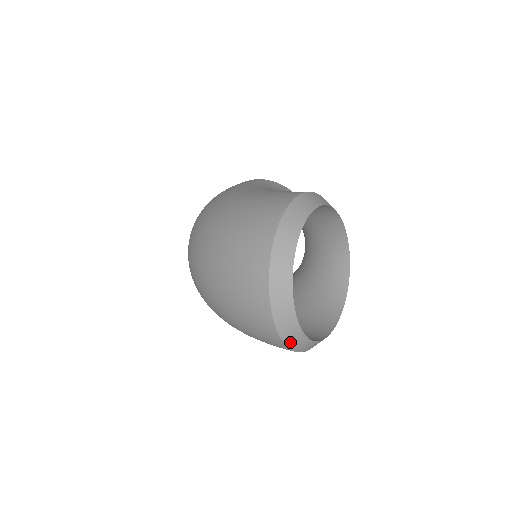
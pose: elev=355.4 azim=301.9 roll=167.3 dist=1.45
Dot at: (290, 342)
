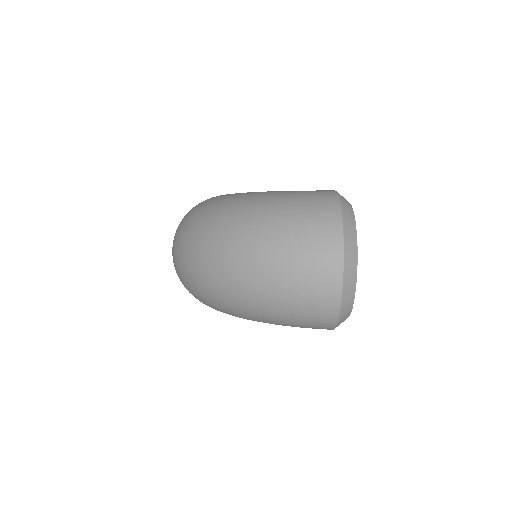
Dot at: (343, 311)
